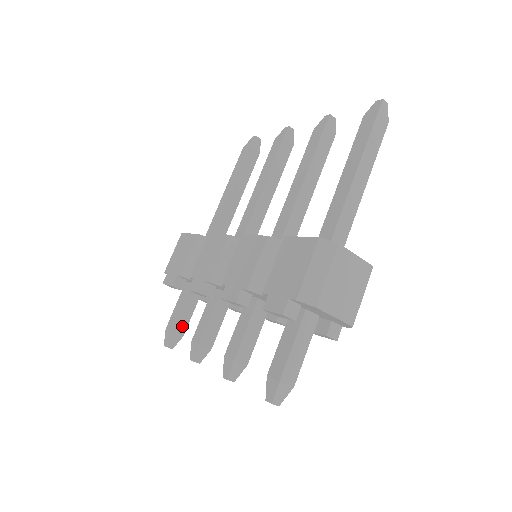
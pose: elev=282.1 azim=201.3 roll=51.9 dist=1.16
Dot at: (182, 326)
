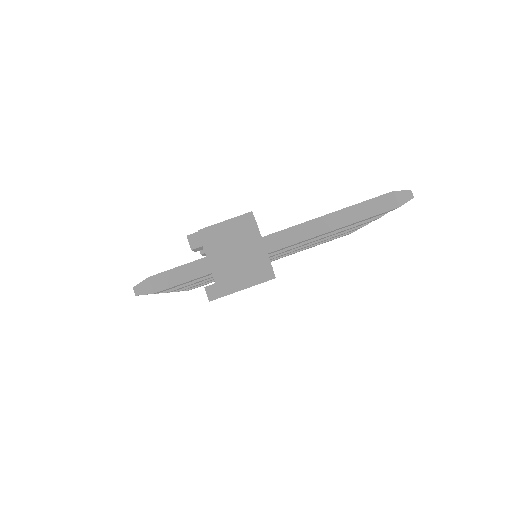
Dot at: occluded
